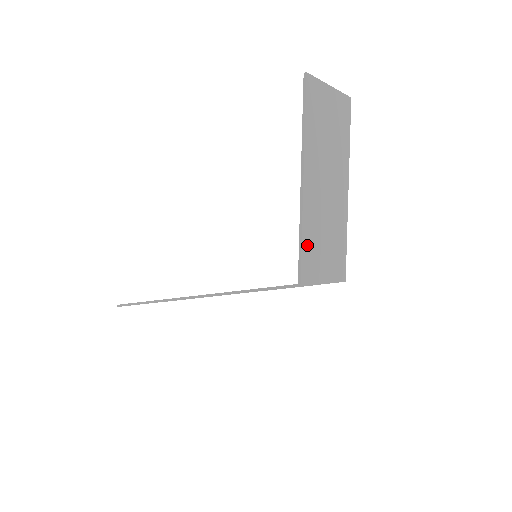
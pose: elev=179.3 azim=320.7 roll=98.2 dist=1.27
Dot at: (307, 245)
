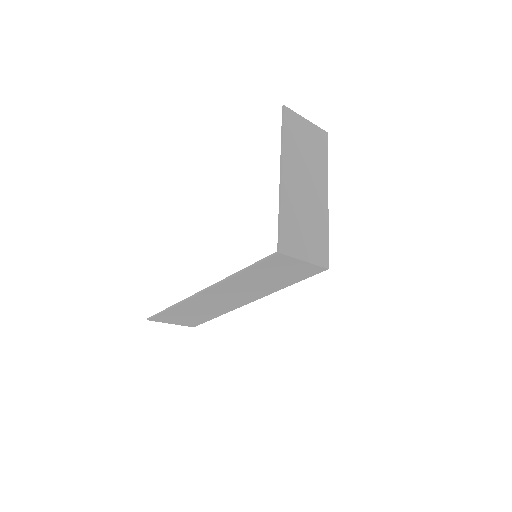
Dot at: (286, 223)
